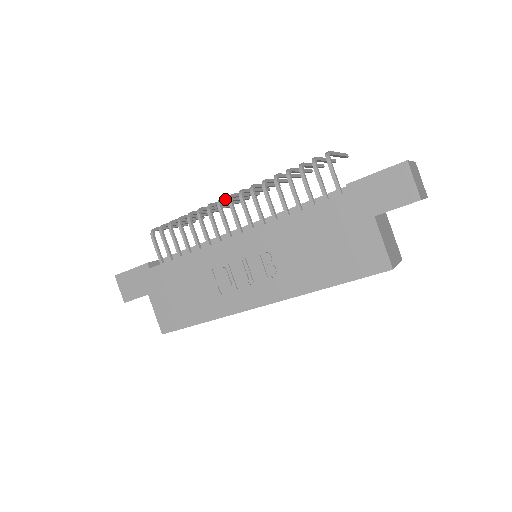
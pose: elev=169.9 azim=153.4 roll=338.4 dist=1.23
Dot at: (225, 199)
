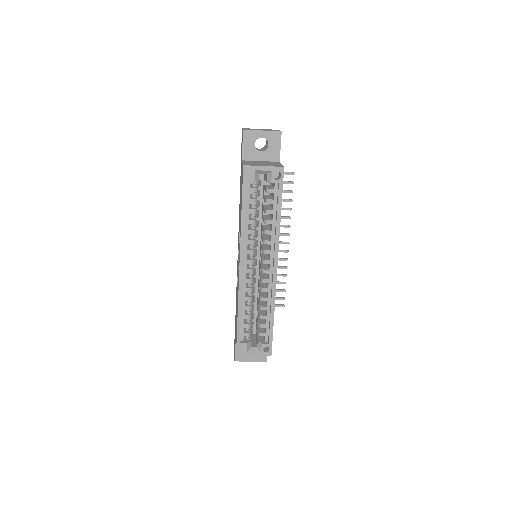
Dot at: occluded
